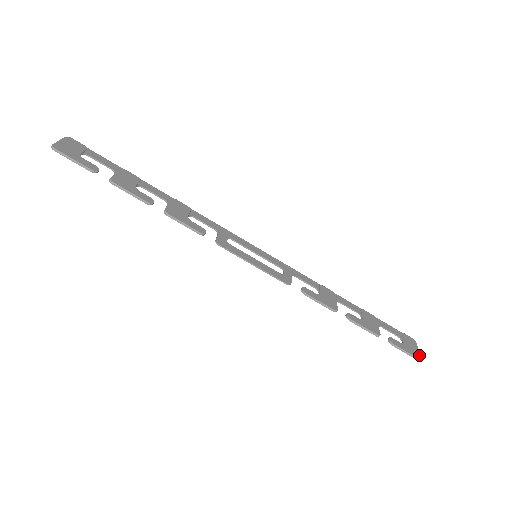
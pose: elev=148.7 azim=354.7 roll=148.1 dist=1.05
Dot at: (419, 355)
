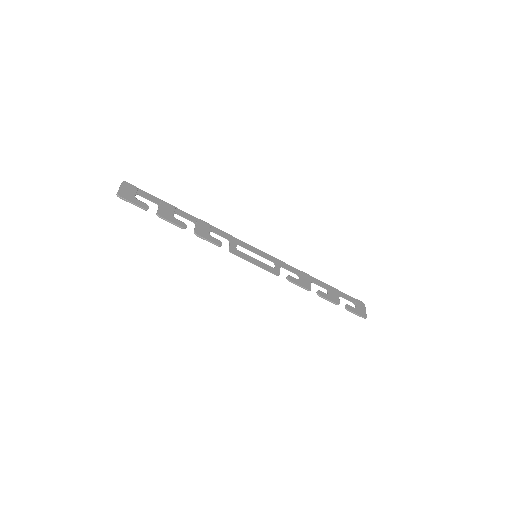
Dot at: (366, 315)
